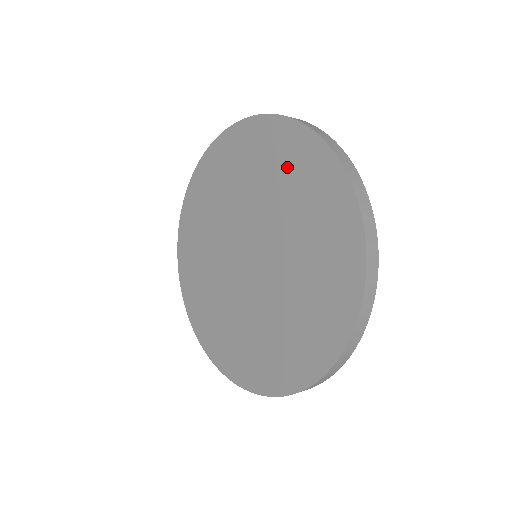
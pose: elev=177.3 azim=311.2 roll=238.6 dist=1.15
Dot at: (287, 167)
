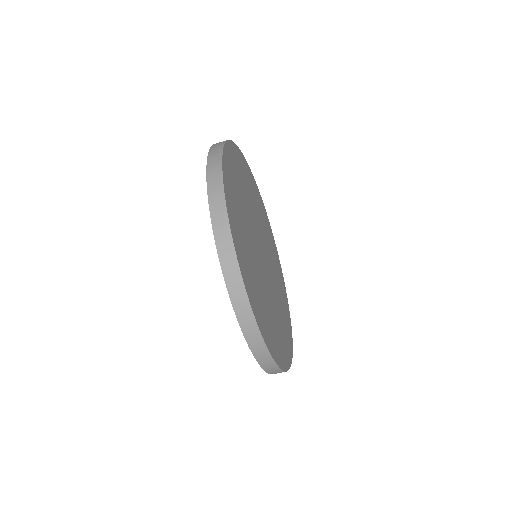
Dot at: occluded
